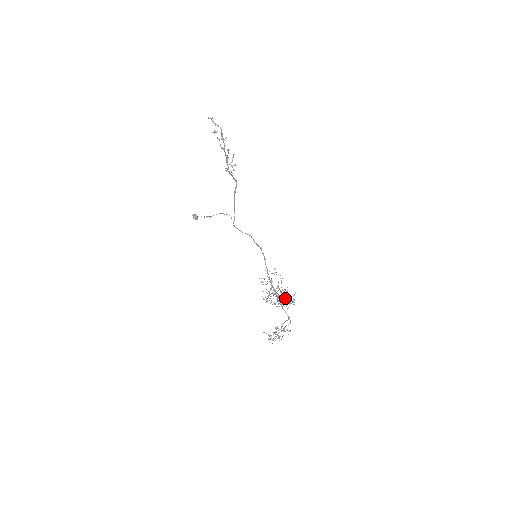
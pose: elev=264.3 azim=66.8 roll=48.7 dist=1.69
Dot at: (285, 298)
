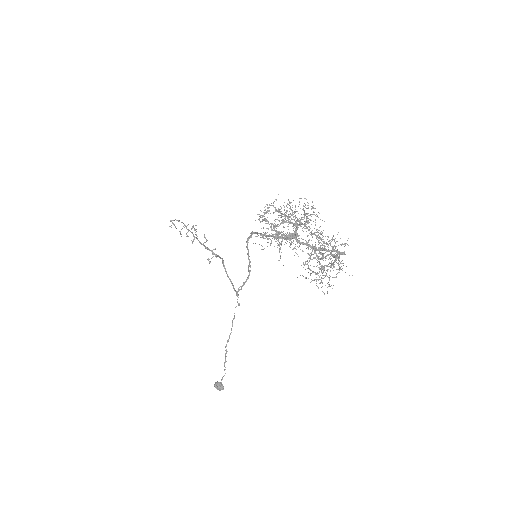
Dot at: occluded
